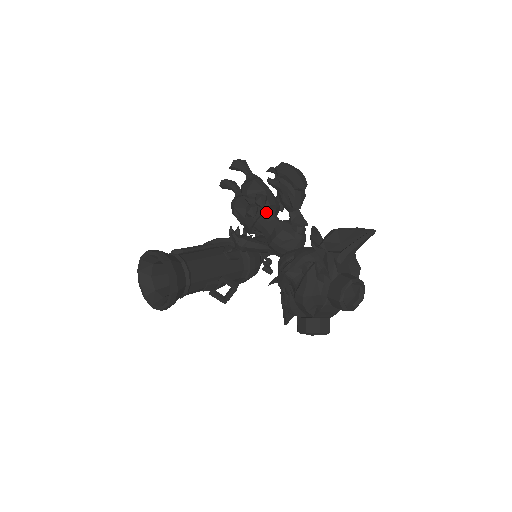
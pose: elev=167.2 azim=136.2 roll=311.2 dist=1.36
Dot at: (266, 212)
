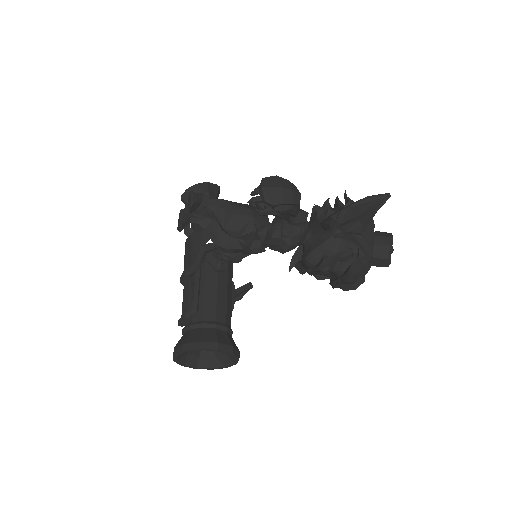
Dot at: occluded
